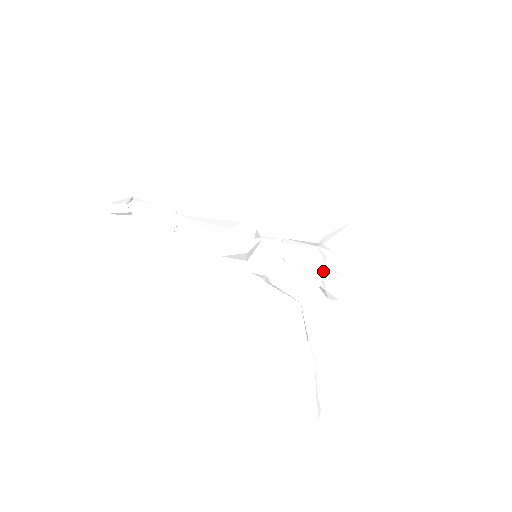
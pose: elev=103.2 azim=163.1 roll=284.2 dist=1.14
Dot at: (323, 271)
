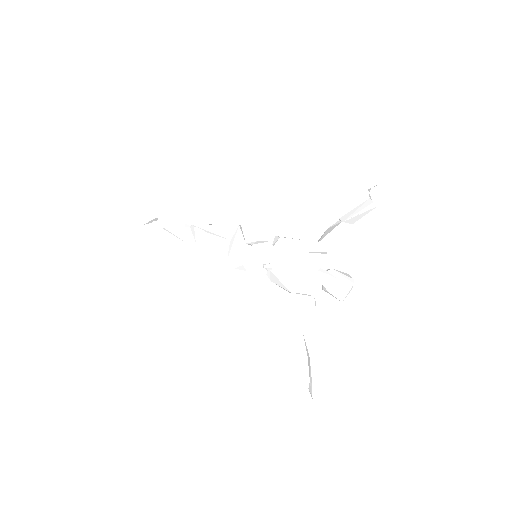
Dot at: (316, 273)
